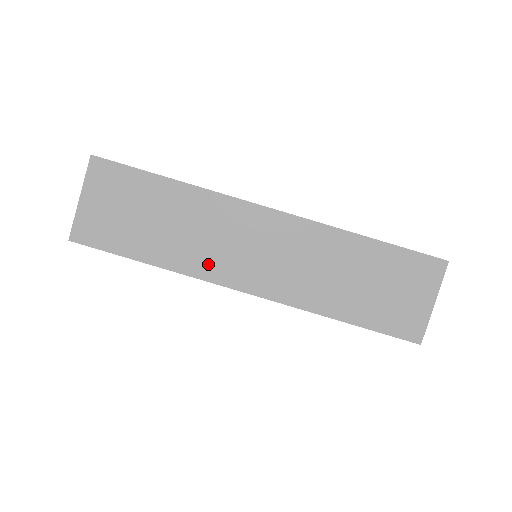
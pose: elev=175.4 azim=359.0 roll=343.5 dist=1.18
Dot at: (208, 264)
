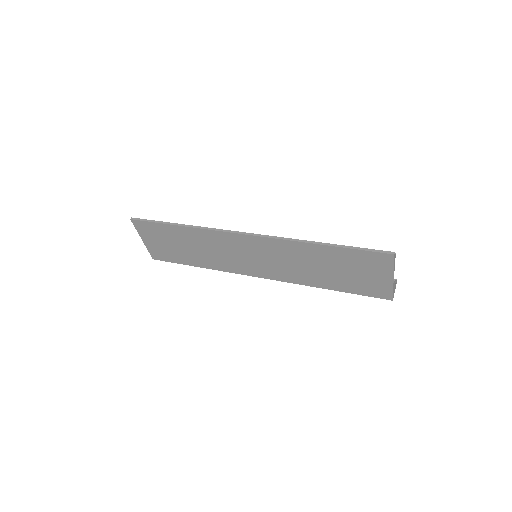
Dot at: (229, 265)
